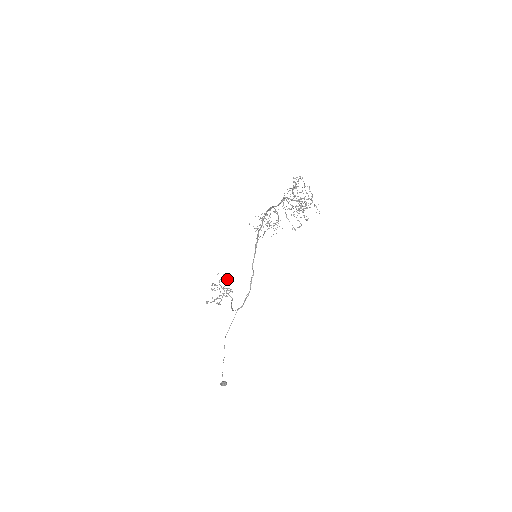
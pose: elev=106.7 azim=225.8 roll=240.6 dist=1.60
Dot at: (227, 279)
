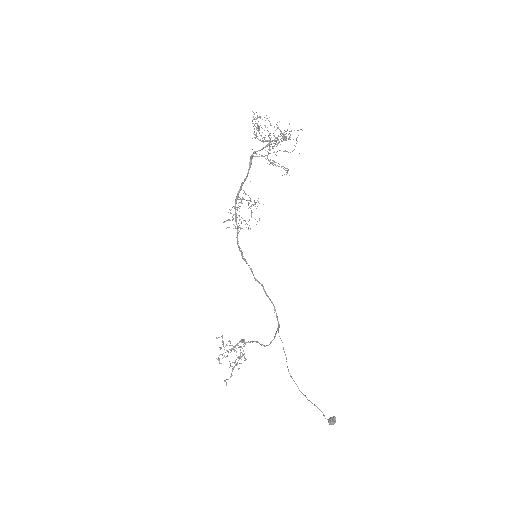
Dot at: occluded
